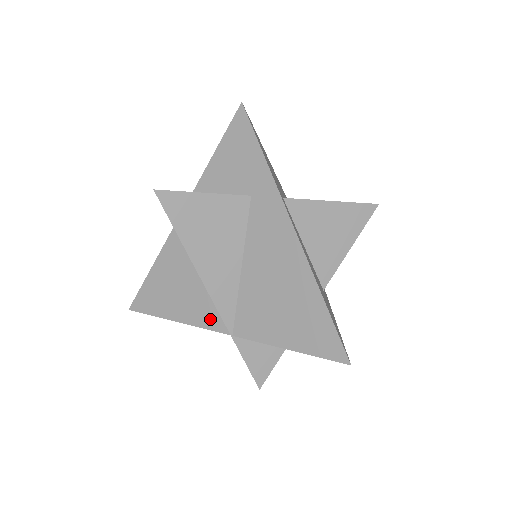
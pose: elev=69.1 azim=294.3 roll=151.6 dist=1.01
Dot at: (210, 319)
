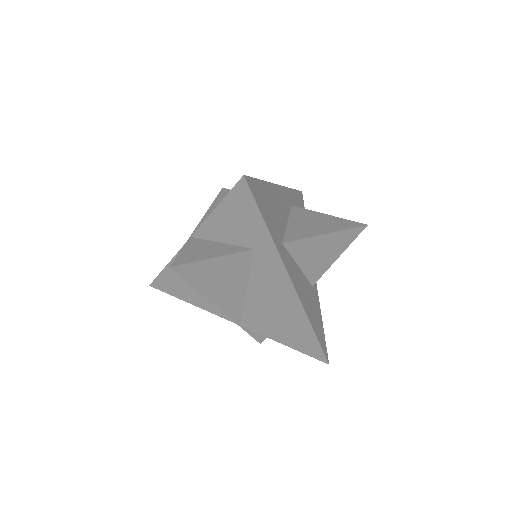
Dot at: (221, 312)
